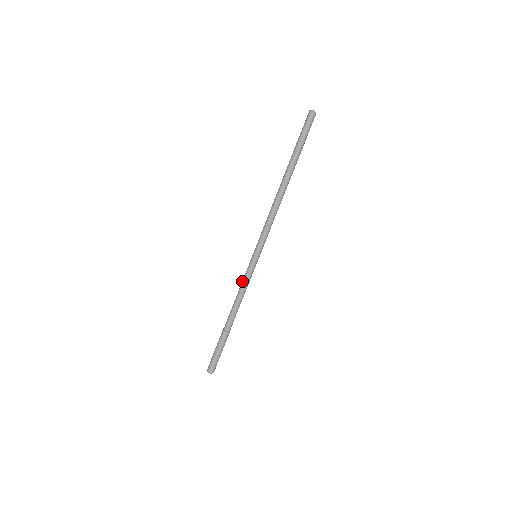
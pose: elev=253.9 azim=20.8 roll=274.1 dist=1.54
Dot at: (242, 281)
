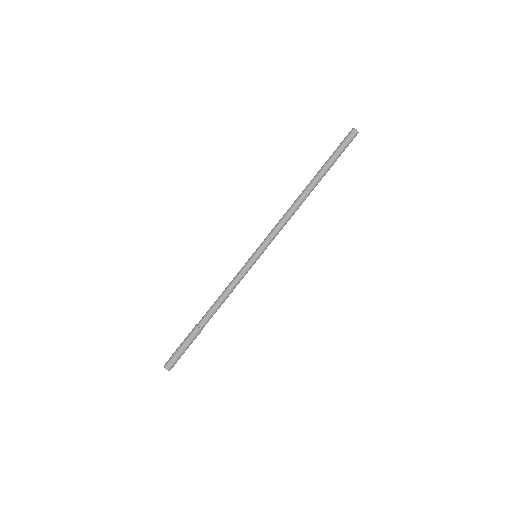
Dot at: (235, 280)
